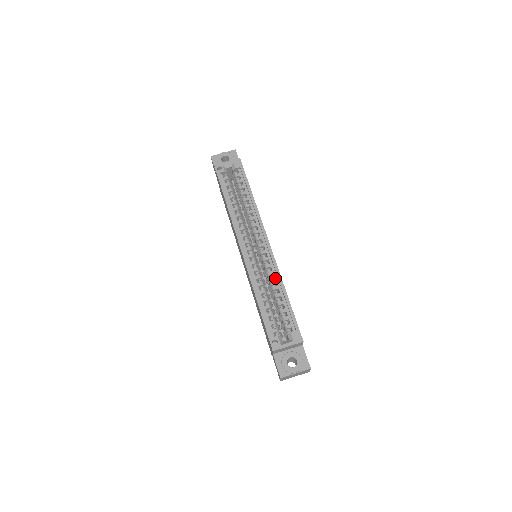
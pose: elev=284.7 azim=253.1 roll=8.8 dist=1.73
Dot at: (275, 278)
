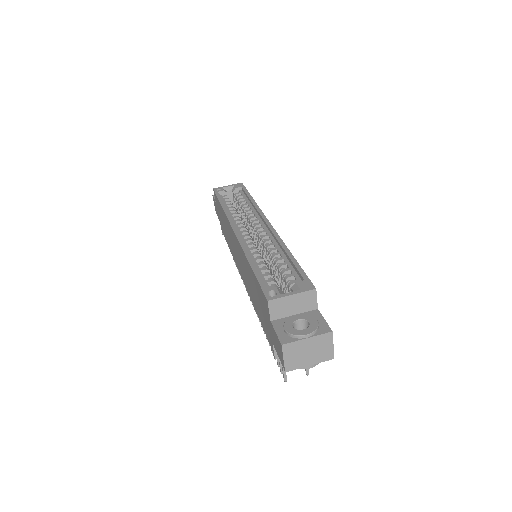
Dot at: (276, 247)
